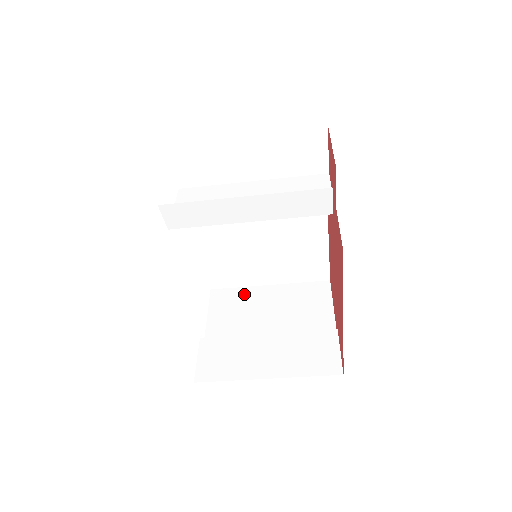
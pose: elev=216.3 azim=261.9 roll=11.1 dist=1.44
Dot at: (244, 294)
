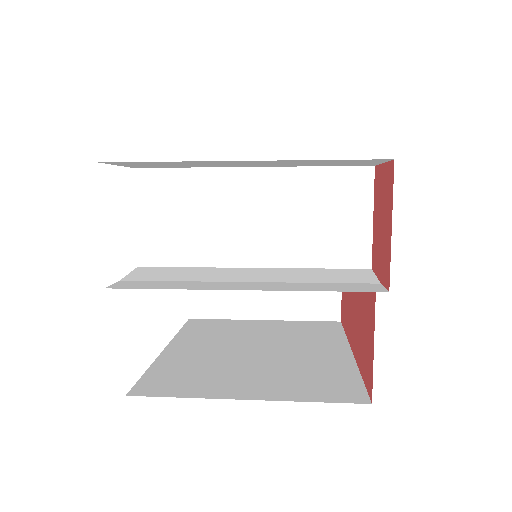
Dot at: occluded
